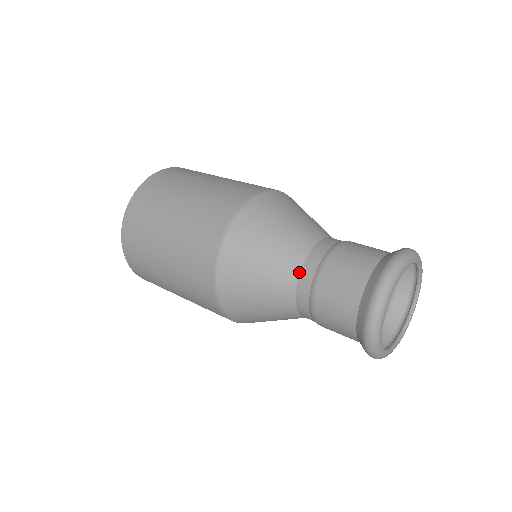
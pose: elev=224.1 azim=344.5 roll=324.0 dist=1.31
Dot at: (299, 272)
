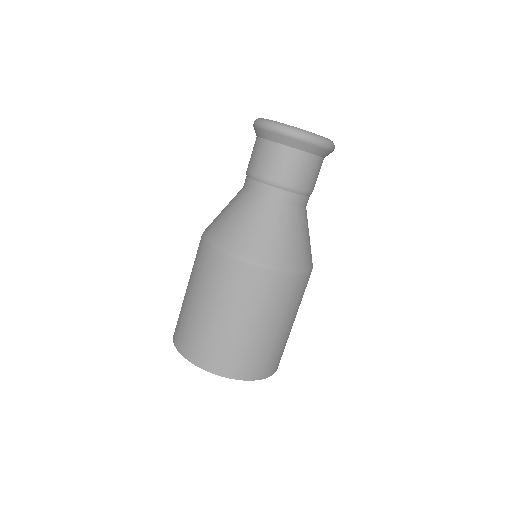
Dot at: (246, 191)
